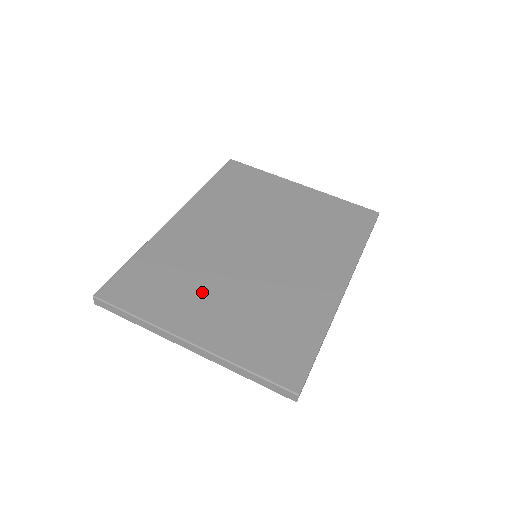
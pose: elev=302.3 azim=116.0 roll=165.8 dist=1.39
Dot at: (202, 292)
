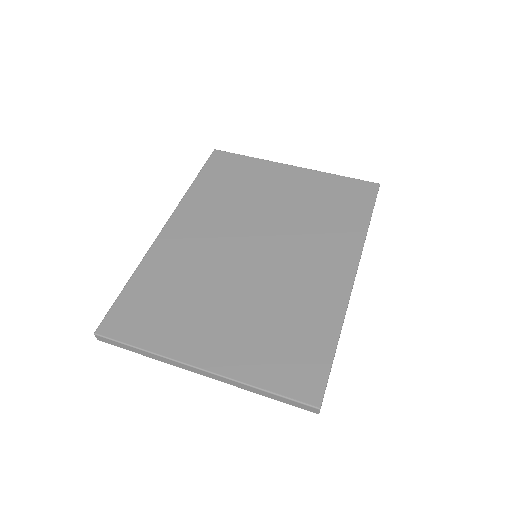
Dot at: (205, 310)
